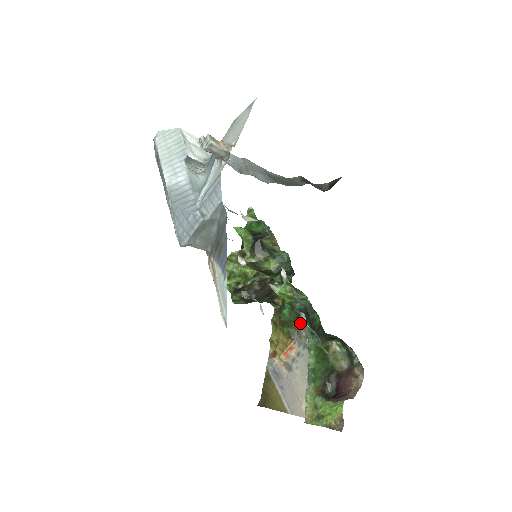
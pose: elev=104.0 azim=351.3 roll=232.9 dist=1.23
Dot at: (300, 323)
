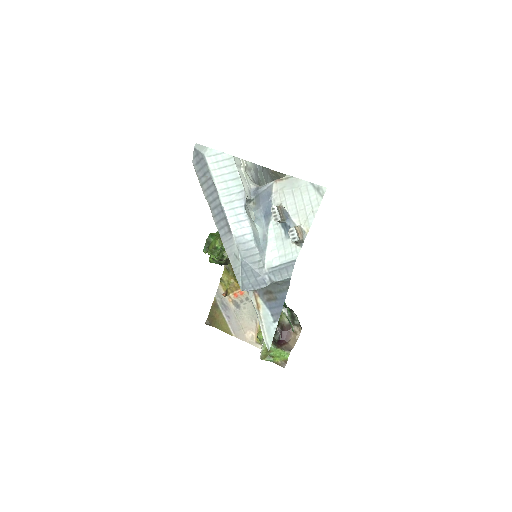
Dot at: occluded
